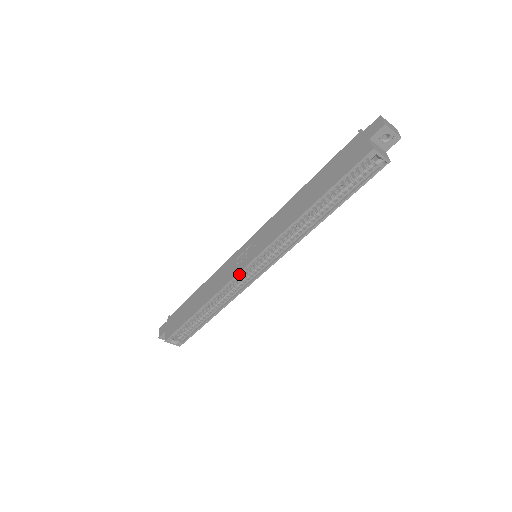
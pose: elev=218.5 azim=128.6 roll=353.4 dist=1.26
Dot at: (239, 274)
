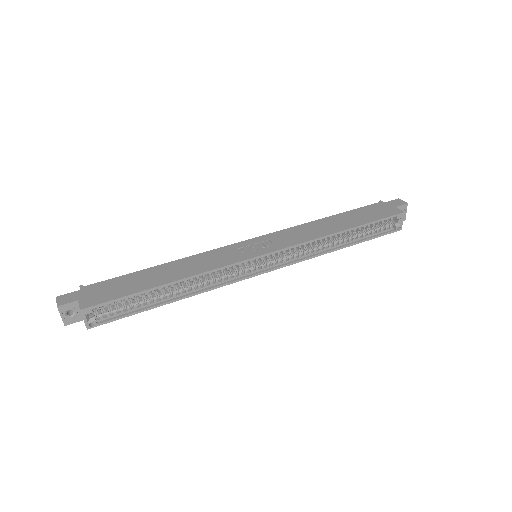
Dot at: (246, 261)
